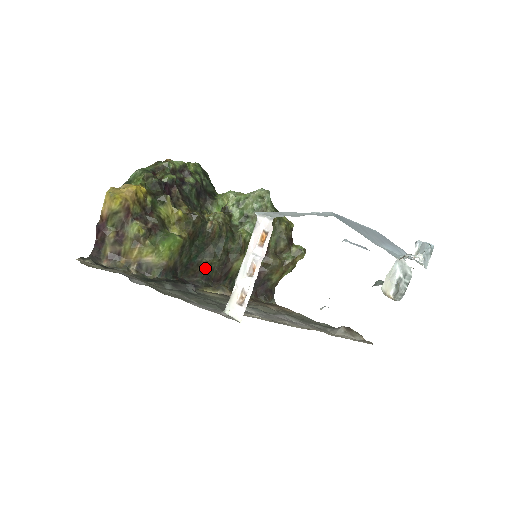
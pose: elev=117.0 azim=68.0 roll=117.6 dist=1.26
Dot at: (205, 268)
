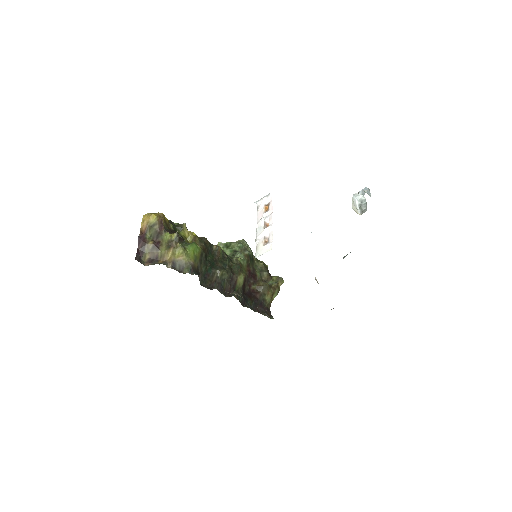
Dot at: (218, 279)
